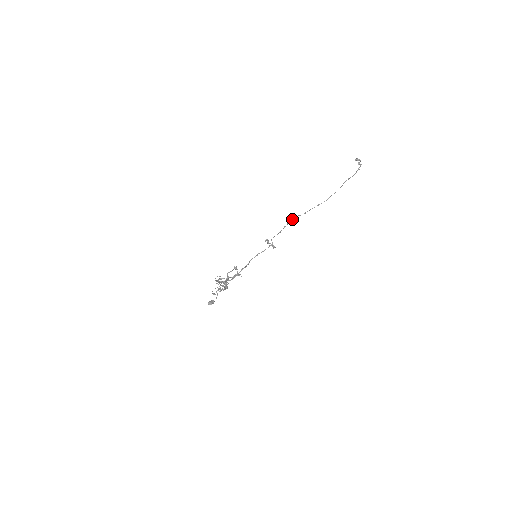
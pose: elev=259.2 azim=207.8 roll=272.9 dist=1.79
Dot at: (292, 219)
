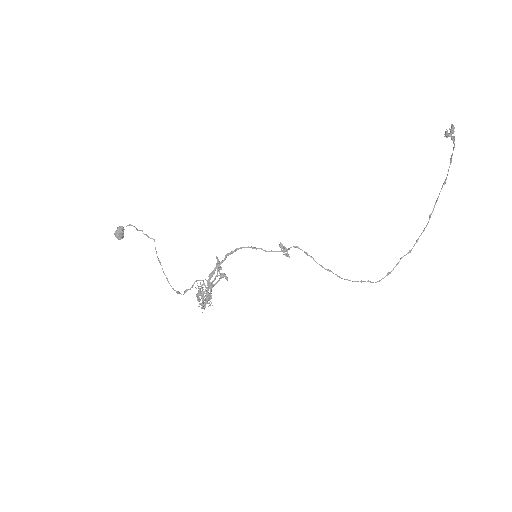
Dot at: occluded
